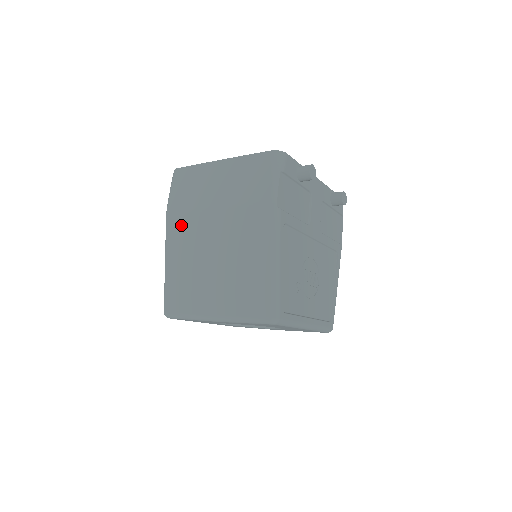
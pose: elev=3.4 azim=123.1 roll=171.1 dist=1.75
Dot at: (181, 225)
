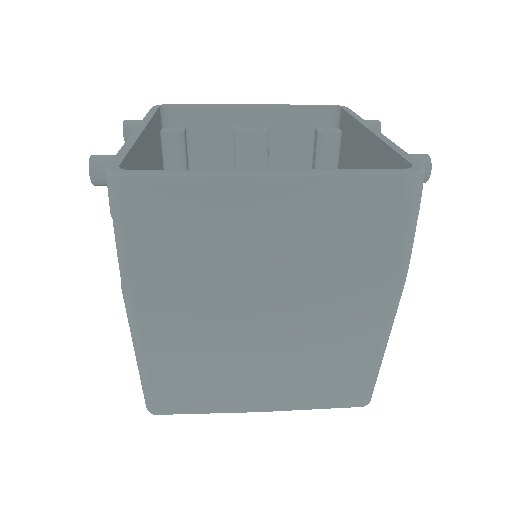
Dot at: (175, 302)
